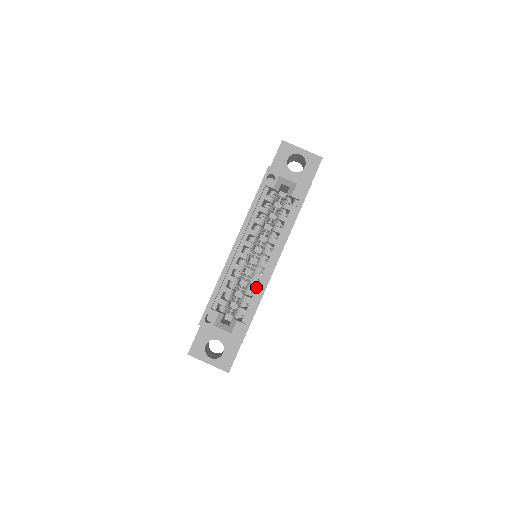
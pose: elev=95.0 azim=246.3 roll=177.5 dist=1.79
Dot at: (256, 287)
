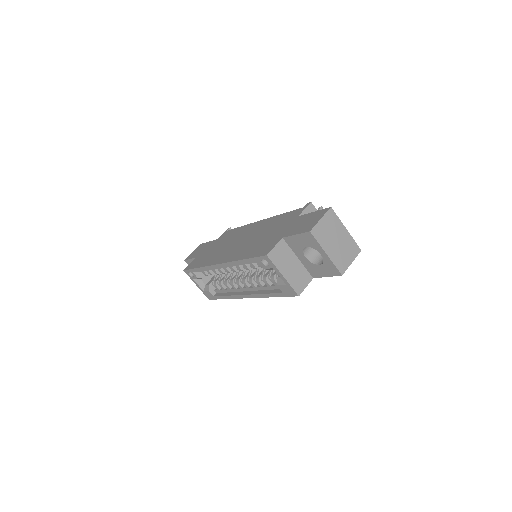
Dot at: (230, 289)
